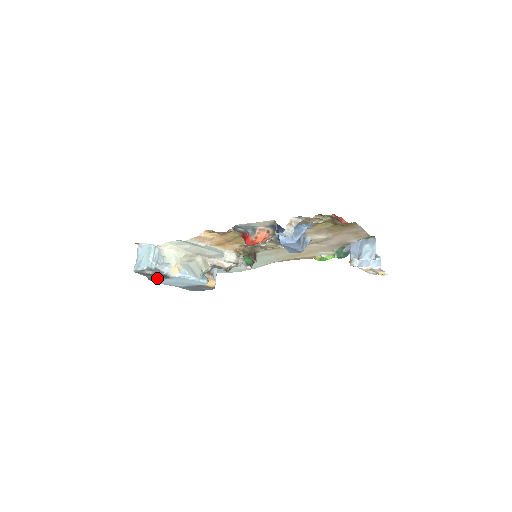
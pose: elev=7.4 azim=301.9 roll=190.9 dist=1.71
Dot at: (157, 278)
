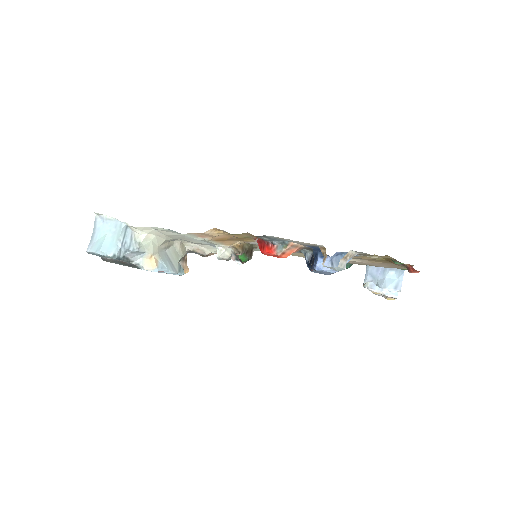
Dot at: (118, 263)
